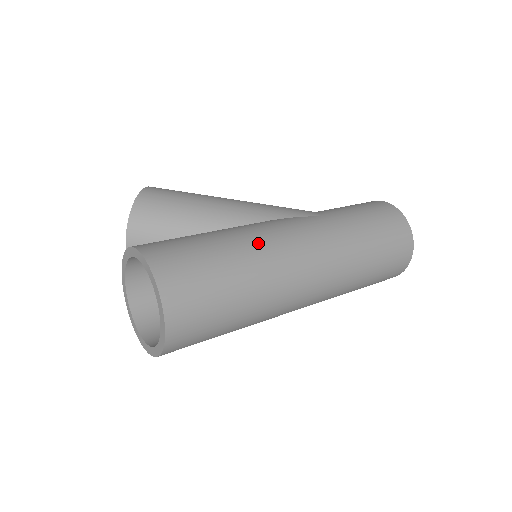
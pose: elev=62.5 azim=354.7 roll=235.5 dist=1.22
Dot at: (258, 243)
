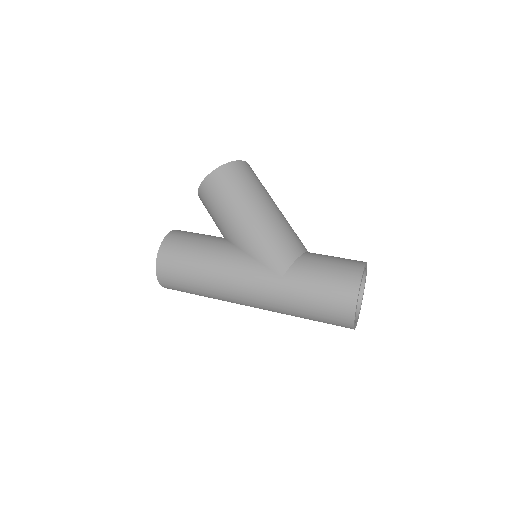
Dot at: (217, 279)
